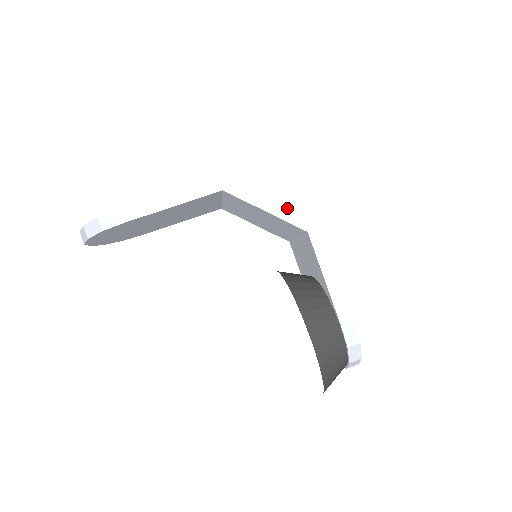
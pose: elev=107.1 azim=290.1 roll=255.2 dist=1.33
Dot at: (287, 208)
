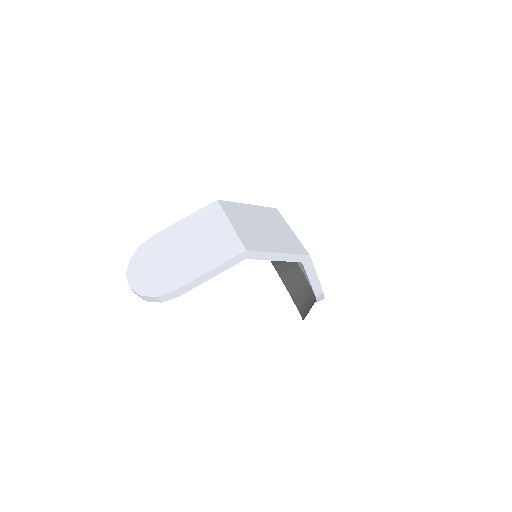
Dot at: (290, 255)
